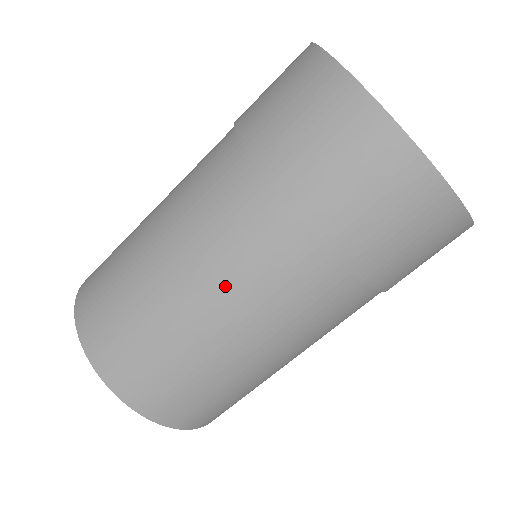
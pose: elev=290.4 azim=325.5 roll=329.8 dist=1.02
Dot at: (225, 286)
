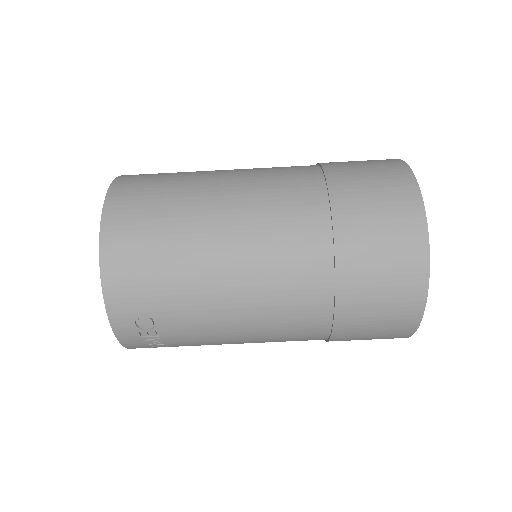
Dot at: (249, 203)
